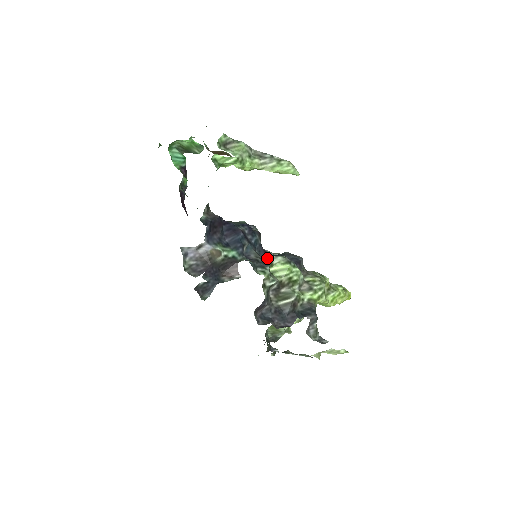
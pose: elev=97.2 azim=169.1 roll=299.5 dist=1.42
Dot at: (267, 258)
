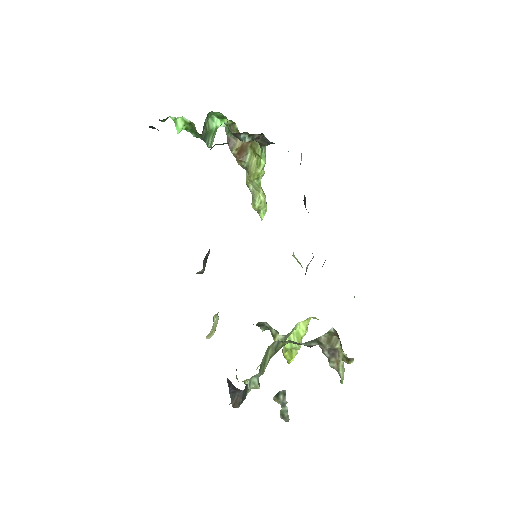
Dot at: occluded
